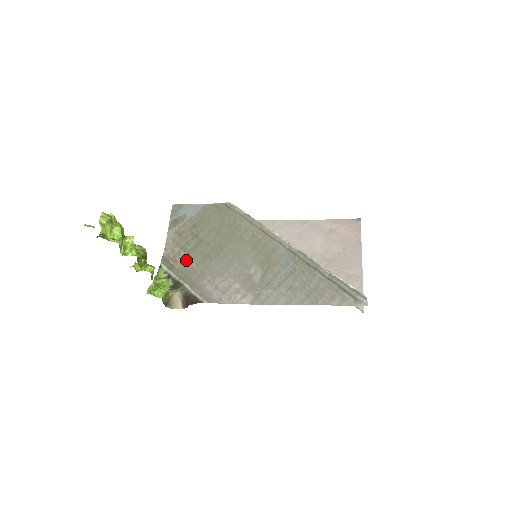
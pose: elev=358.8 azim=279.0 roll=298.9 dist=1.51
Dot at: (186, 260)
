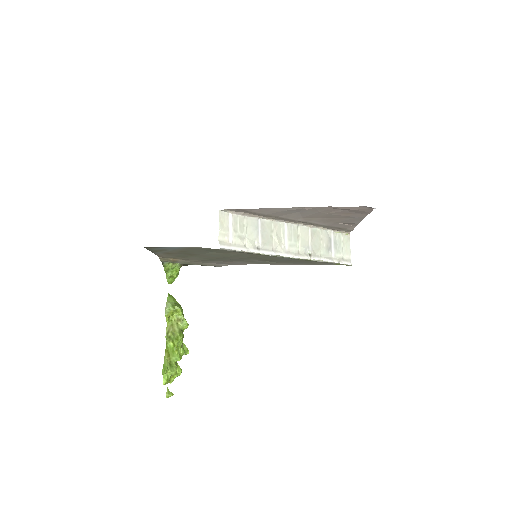
Dot at: (186, 259)
